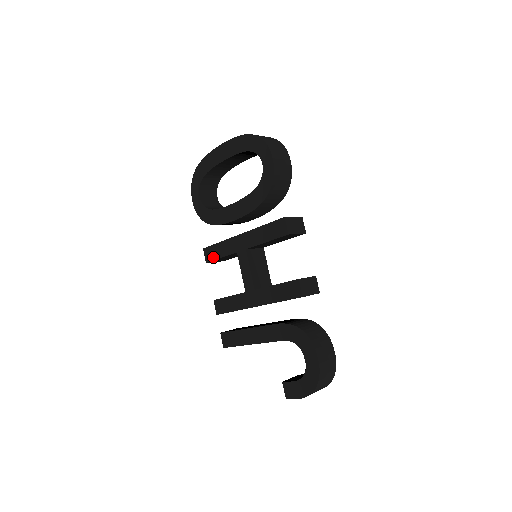
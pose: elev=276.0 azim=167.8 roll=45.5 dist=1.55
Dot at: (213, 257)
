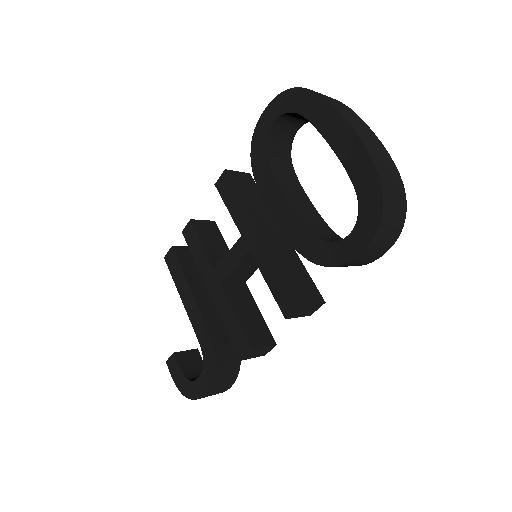
Dot at: (224, 194)
